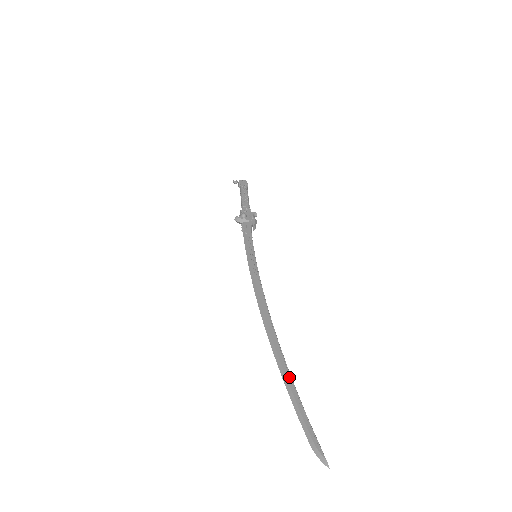
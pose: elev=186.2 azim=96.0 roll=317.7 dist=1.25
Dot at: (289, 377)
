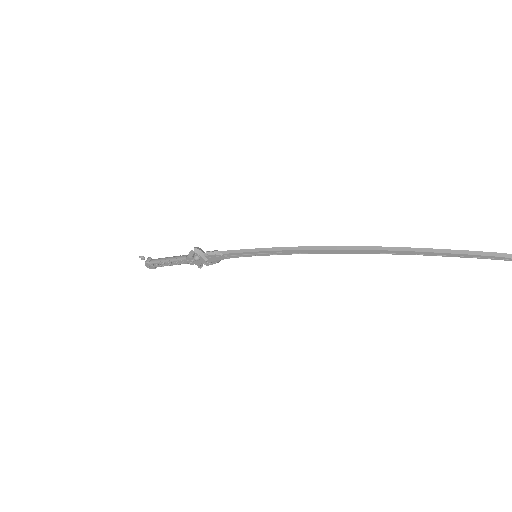
Dot at: (421, 251)
